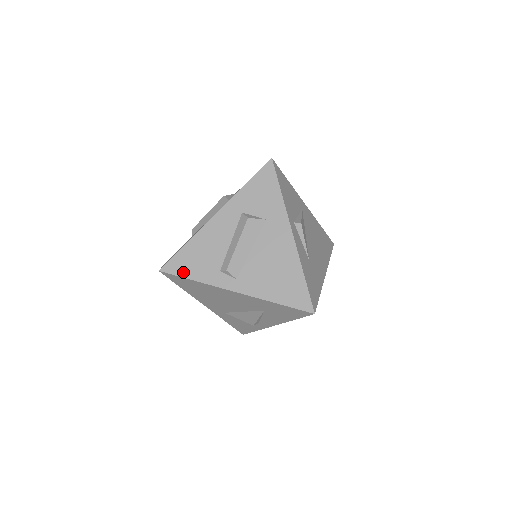
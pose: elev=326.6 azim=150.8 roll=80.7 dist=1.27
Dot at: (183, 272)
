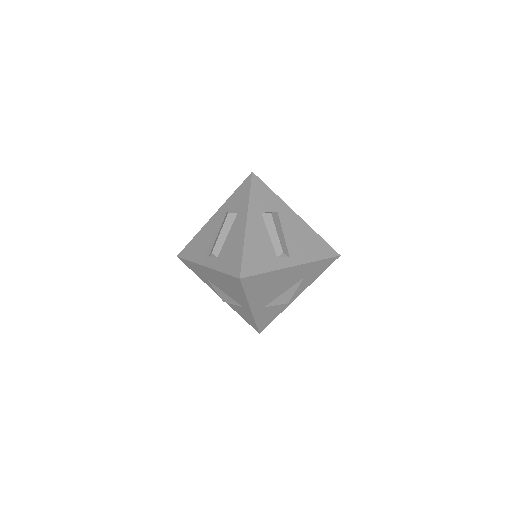
Dot at: (256, 270)
